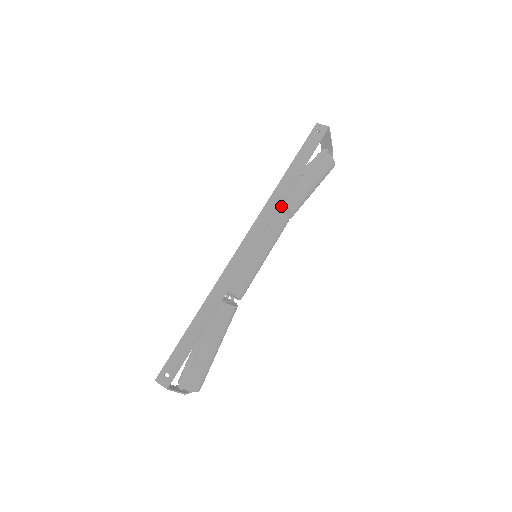
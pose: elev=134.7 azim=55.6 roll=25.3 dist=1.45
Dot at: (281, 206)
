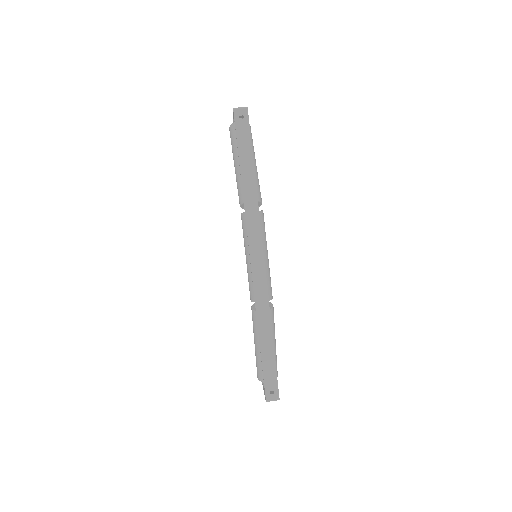
Dot at: occluded
